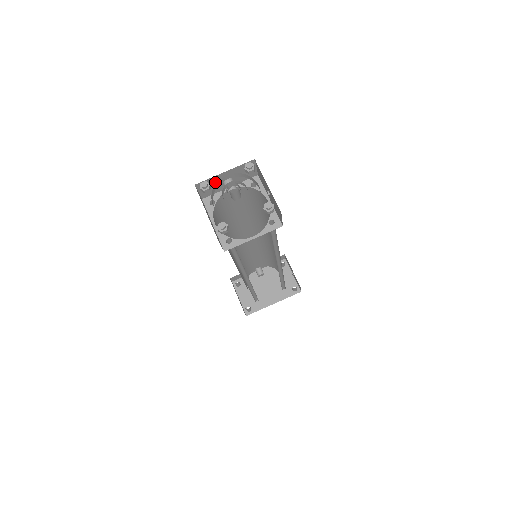
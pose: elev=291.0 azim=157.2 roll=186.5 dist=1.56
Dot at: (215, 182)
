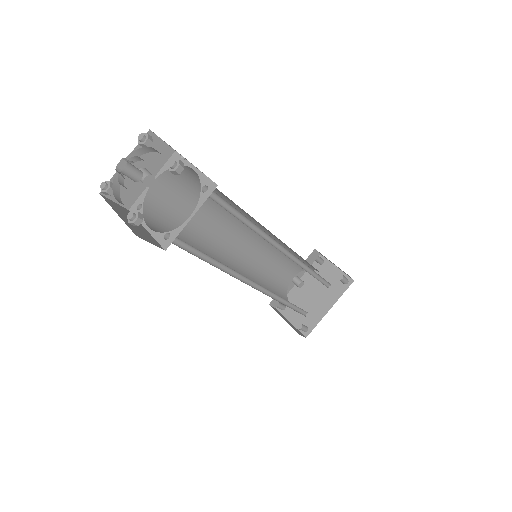
Dot at: (125, 181)
